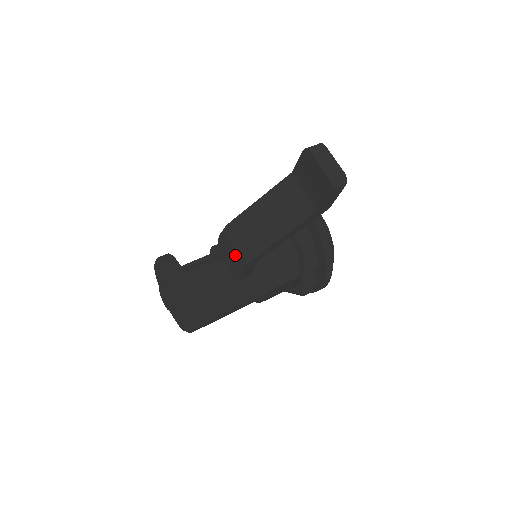
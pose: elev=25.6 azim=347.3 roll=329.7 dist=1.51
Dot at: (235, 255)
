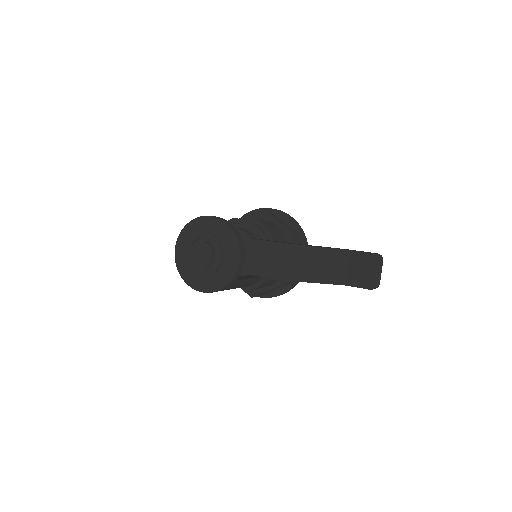
Dot at: (273, 264)
